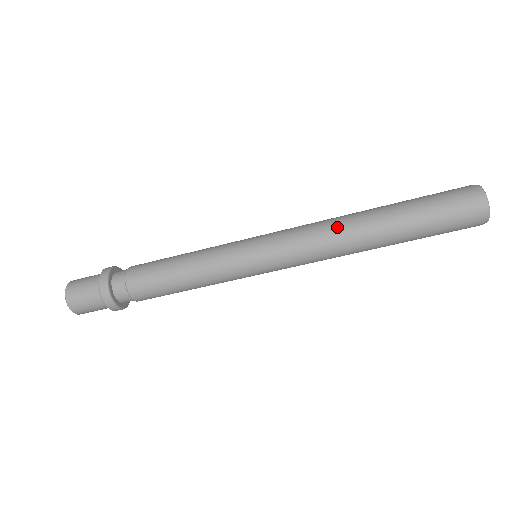
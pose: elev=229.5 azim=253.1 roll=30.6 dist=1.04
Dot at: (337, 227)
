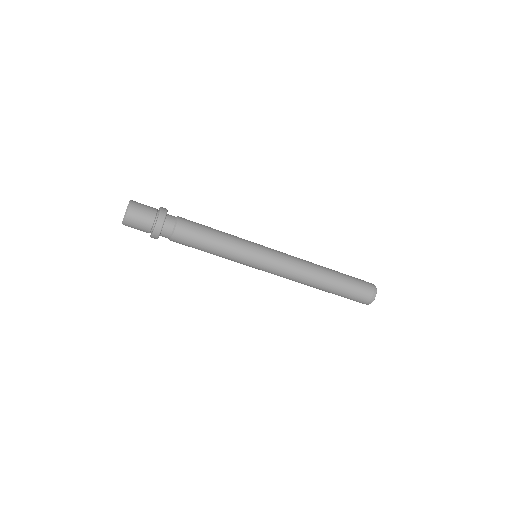
Dot at: (307, 274)
